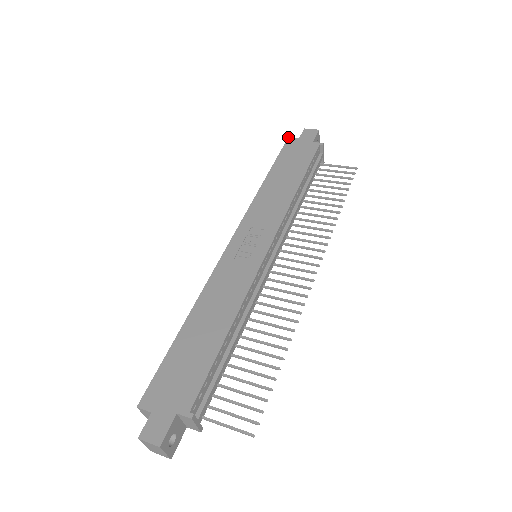
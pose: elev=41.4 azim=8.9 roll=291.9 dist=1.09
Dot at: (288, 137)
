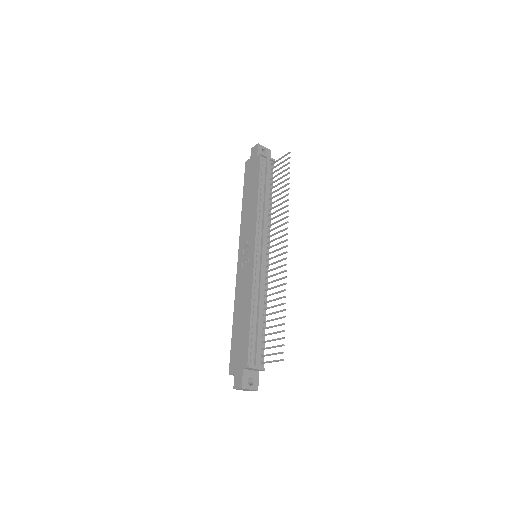
Dot at: (245, 162)
